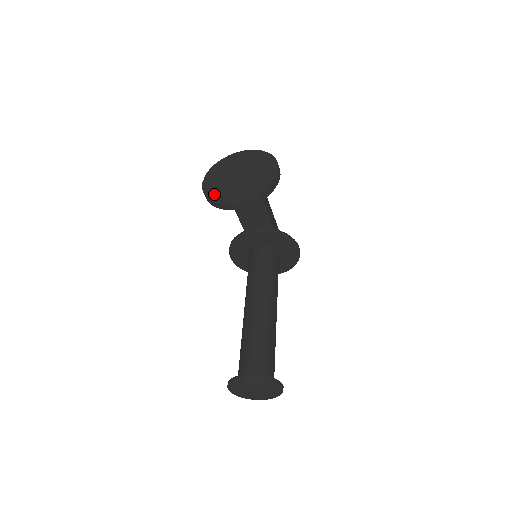
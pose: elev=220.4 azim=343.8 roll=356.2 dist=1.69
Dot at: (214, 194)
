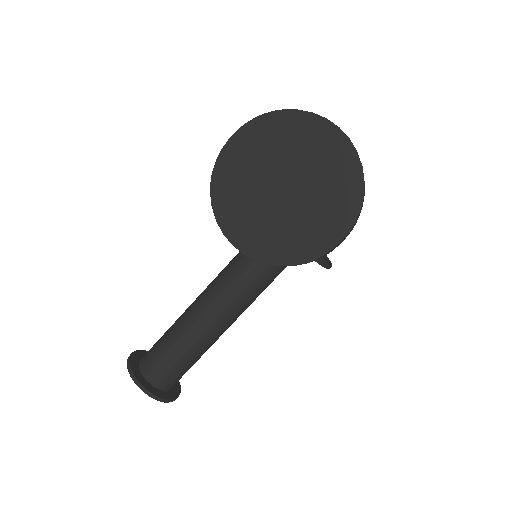
Dot at: (223, 187)
